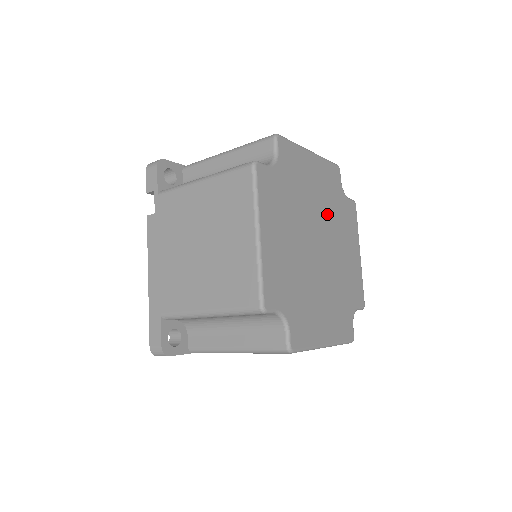
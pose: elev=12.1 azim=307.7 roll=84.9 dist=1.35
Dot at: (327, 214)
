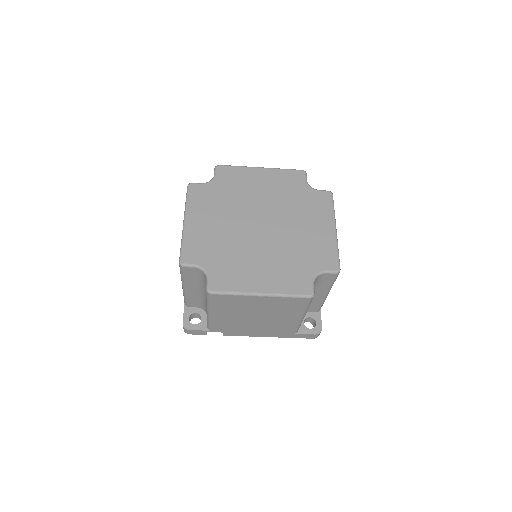
Dot at: (278, 204)
